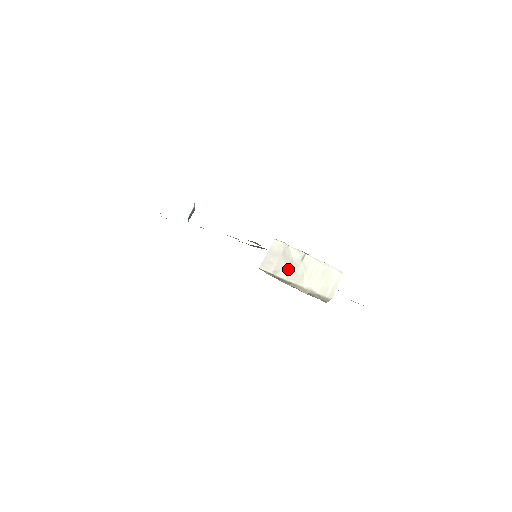
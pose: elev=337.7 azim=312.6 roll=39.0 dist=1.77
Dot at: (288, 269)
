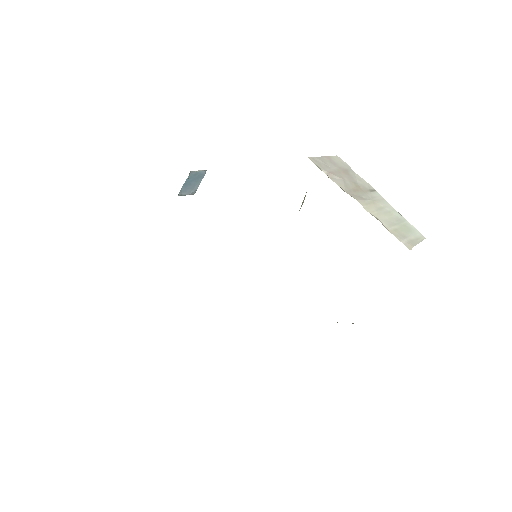
Dot at: (349, 185)
